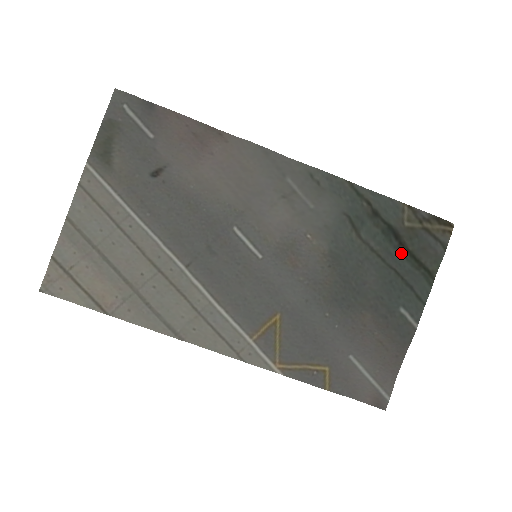
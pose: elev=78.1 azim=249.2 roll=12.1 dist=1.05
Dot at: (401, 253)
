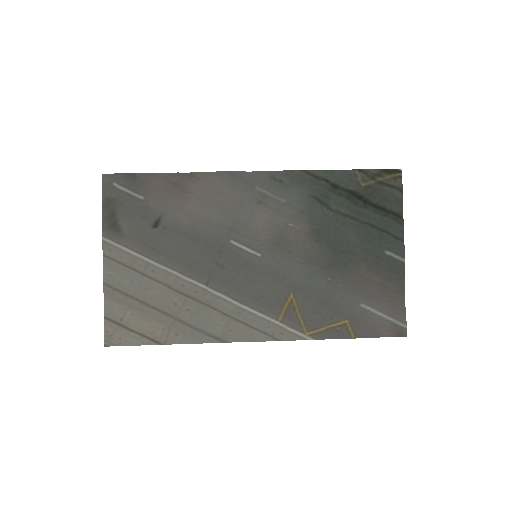
Dot at: (368, 209)
